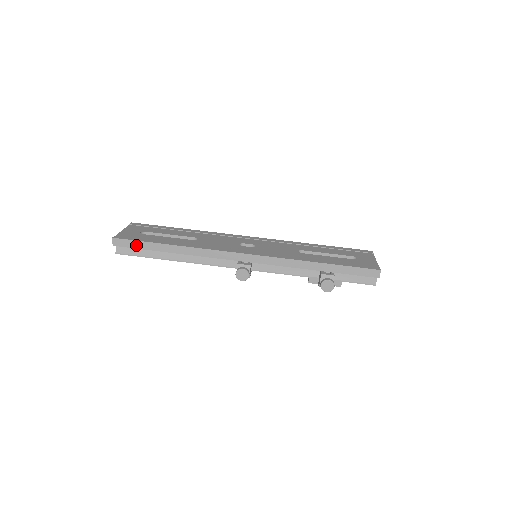
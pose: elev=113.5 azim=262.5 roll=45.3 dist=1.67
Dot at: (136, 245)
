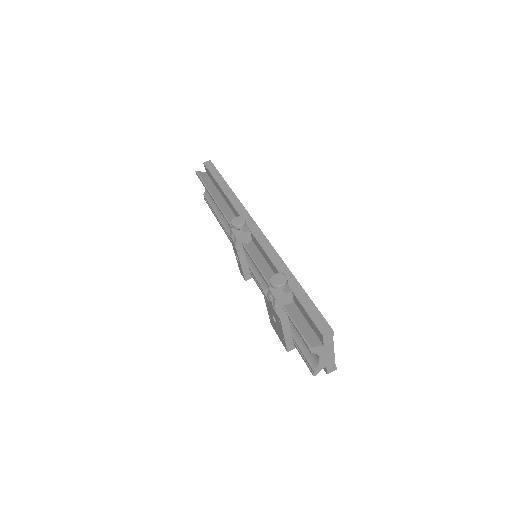
Dot at: (213, 172)
